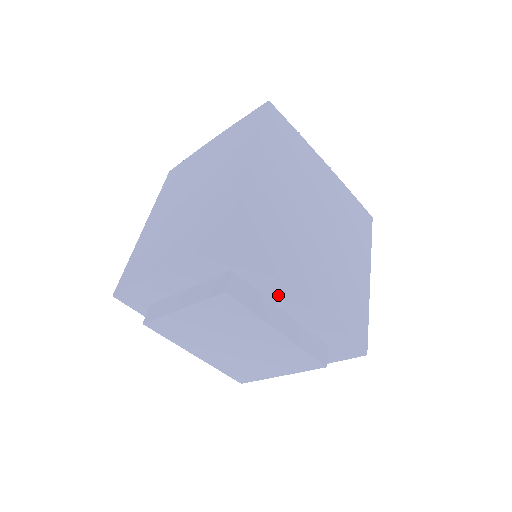
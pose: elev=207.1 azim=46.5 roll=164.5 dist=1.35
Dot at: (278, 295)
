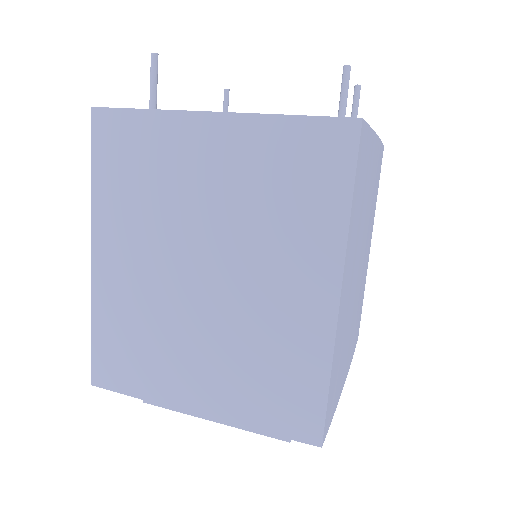
Dot at: occluded
